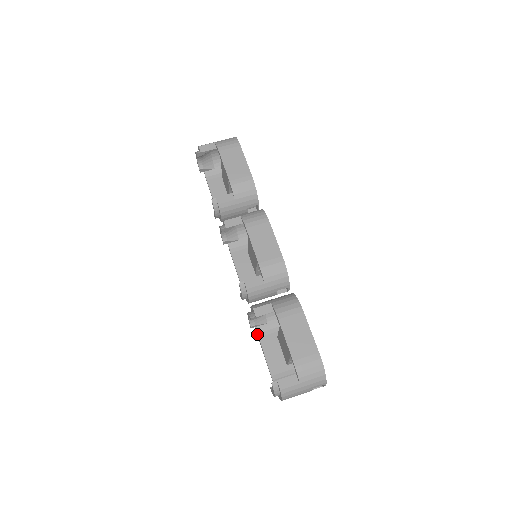
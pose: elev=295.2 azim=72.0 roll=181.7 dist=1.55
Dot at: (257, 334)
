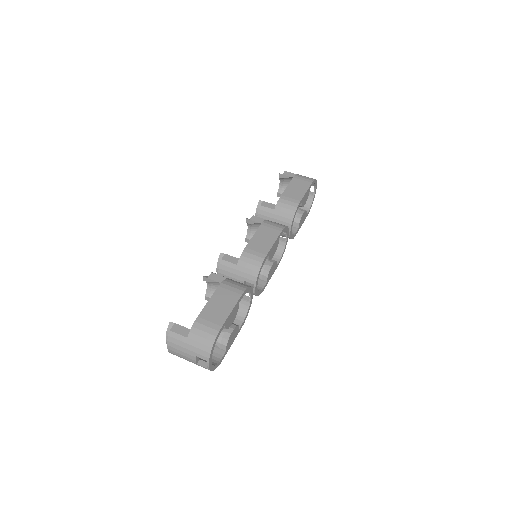
Dot at: occluded
